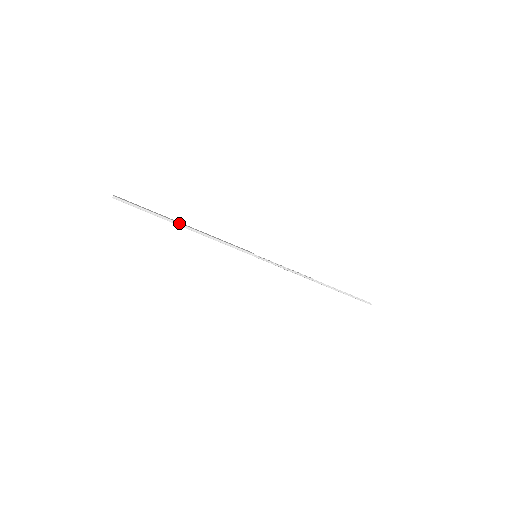
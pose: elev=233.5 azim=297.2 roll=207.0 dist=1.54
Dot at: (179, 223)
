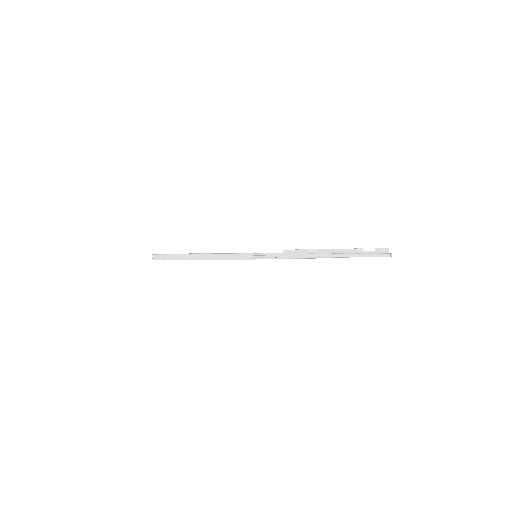
Dot at: occluded
